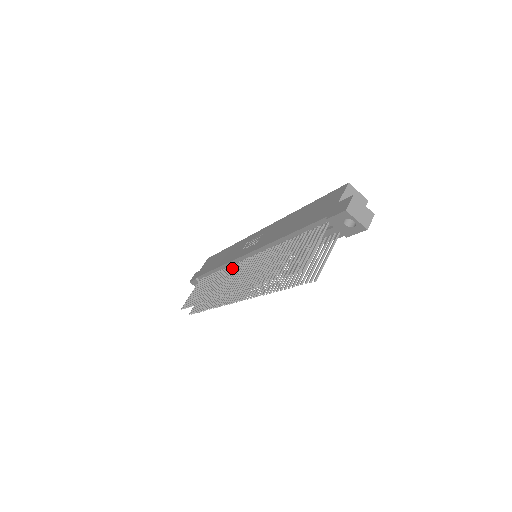
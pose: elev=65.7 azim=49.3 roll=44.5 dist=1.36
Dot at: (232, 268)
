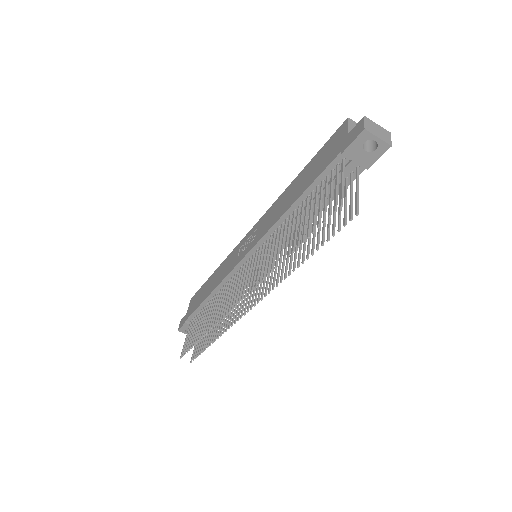
Dot at: (231, 281)
